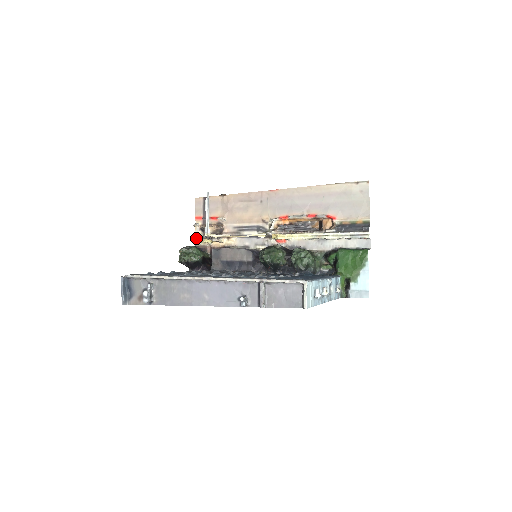
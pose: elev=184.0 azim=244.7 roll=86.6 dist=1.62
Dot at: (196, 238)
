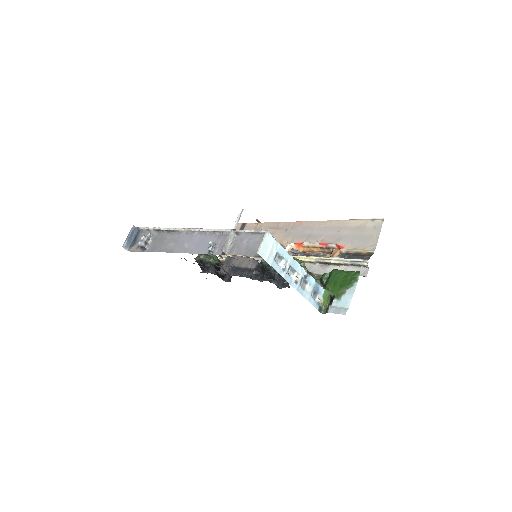
Dot at: occluded
